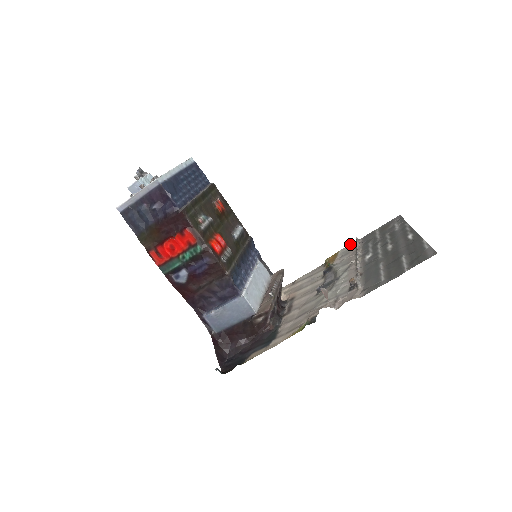
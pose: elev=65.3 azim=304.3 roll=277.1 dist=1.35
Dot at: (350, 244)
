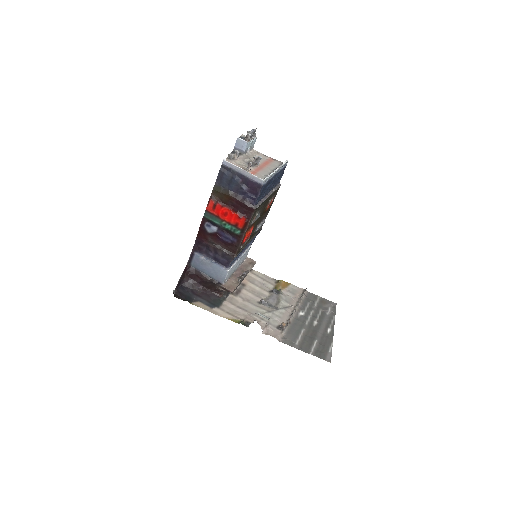
Dot at: occluded
